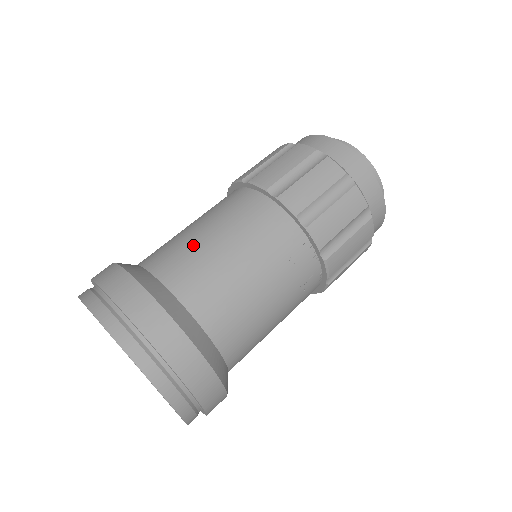
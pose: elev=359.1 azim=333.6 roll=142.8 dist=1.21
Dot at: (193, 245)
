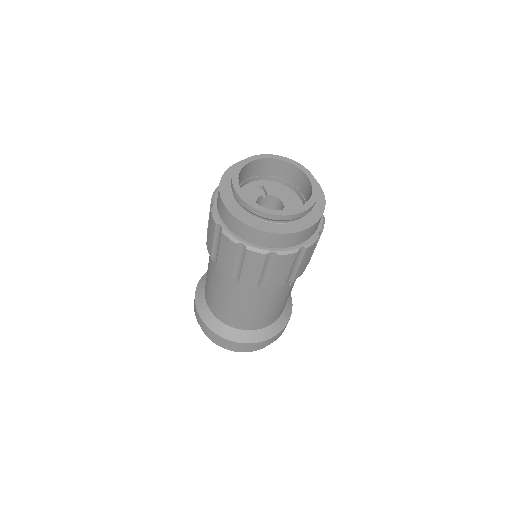
Dot at: (221, 304)
